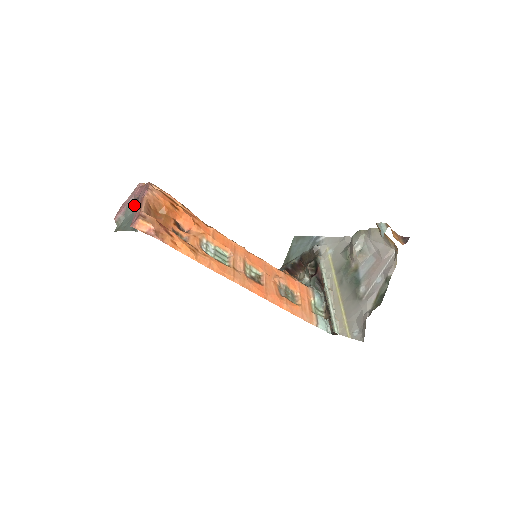
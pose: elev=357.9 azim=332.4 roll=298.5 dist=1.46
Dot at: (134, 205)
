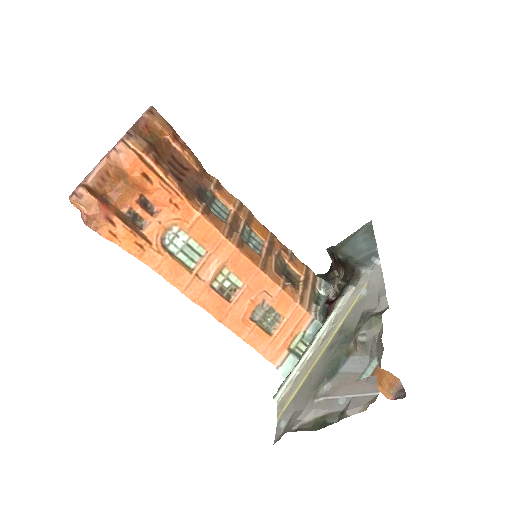
Dot at: occluded
